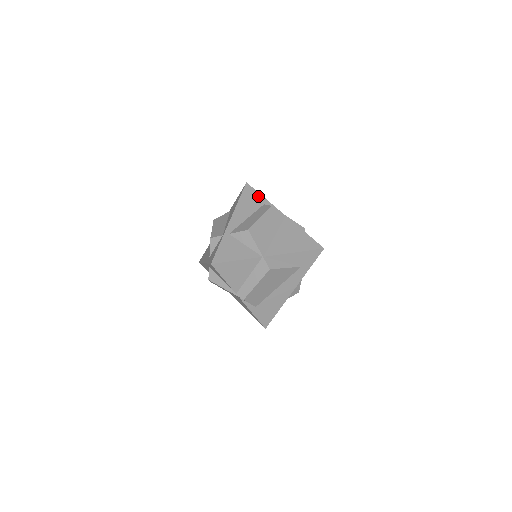
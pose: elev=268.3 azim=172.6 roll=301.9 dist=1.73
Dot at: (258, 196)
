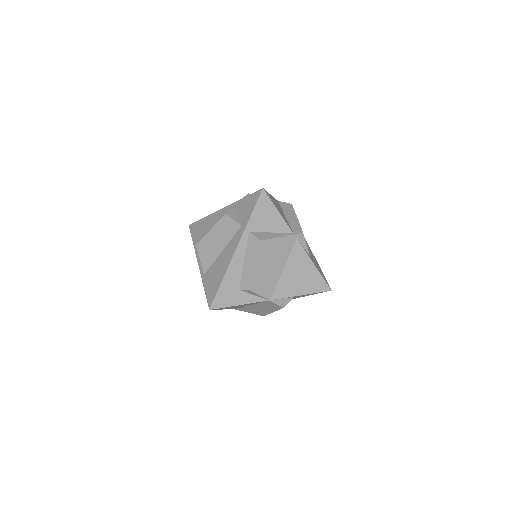
Dot at: occluded
